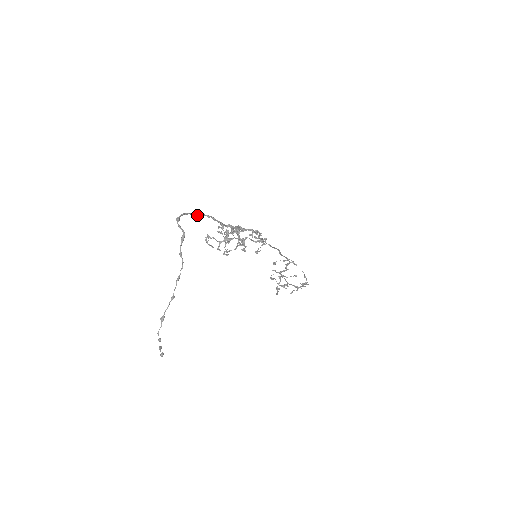
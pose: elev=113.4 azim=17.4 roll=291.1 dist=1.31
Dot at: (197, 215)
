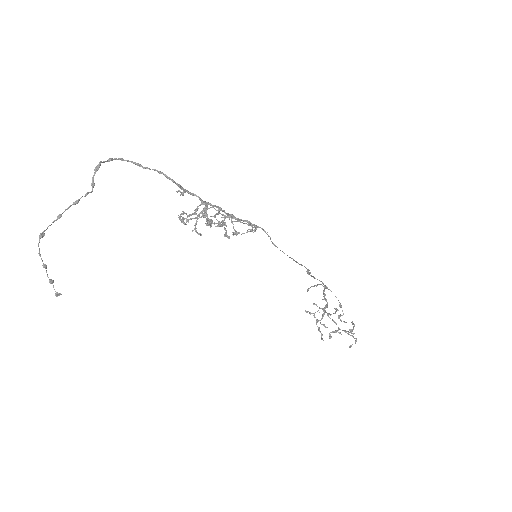
Dot at: (142, 166)
